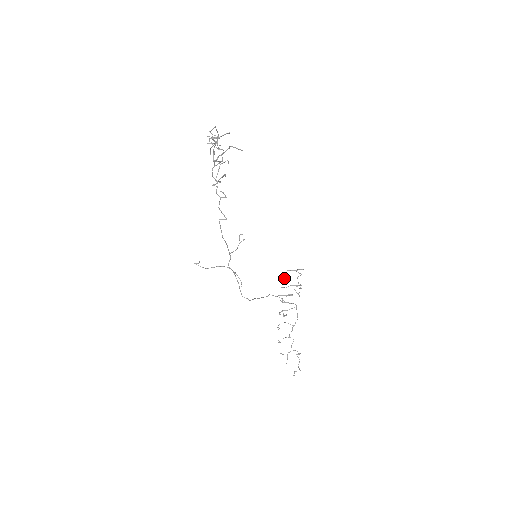
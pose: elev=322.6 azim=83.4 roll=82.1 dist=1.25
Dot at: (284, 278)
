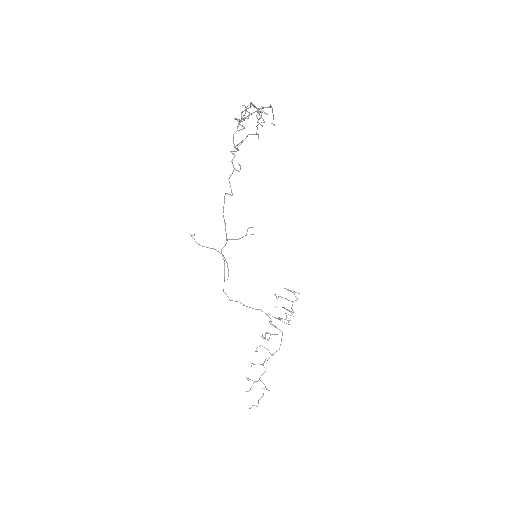
Dot at: occluded
